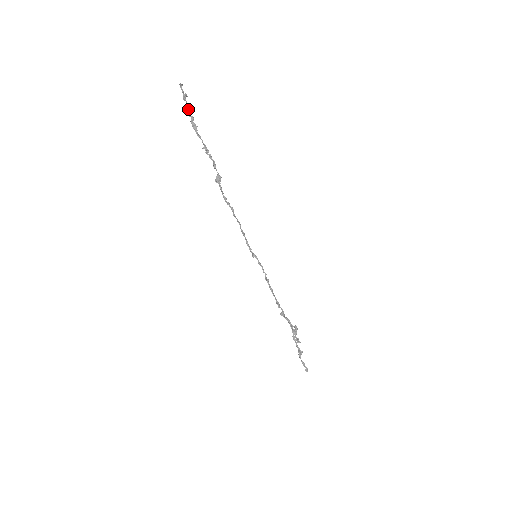
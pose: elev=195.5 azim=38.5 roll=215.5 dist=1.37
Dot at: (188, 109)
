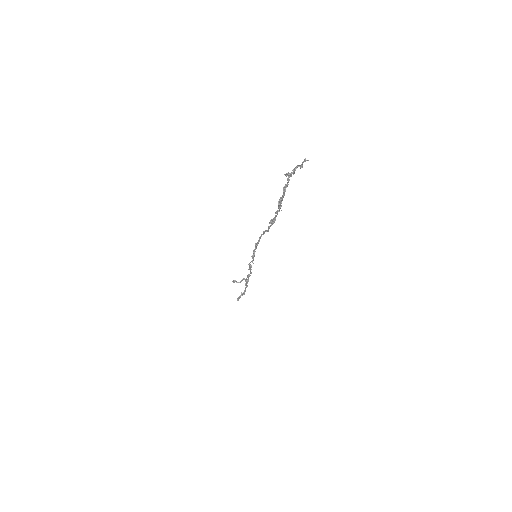
Dot at: (290, 174)
